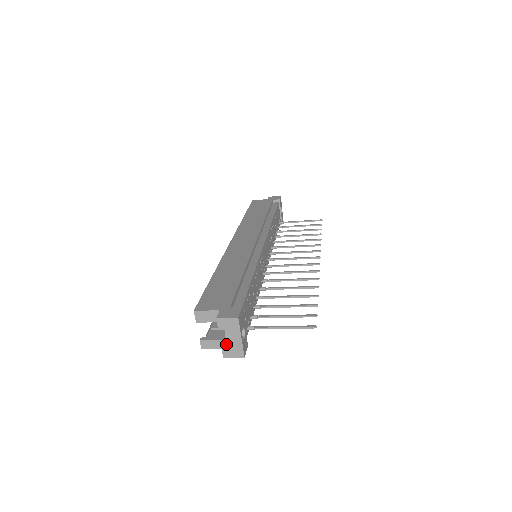
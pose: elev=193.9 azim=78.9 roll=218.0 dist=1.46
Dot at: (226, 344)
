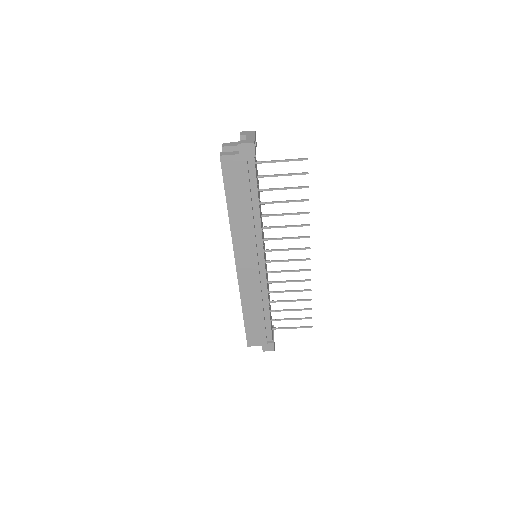
Dot at: occluded
